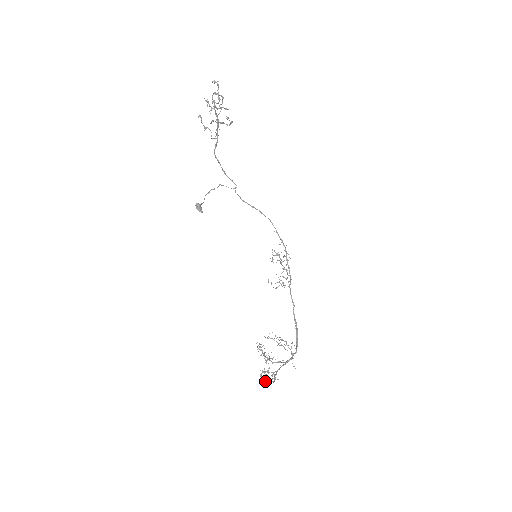
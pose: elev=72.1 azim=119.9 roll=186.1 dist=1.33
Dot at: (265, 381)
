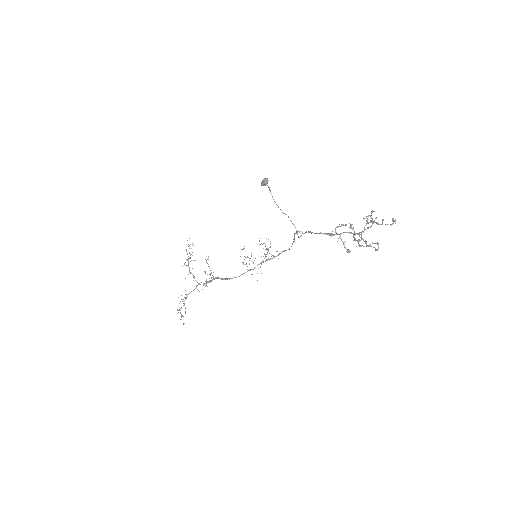
Dot at: occluded
